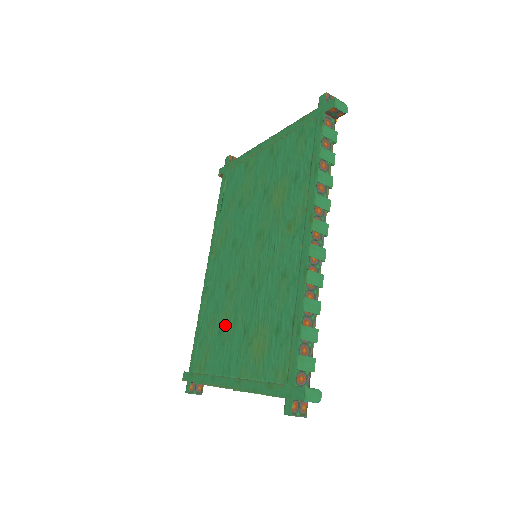
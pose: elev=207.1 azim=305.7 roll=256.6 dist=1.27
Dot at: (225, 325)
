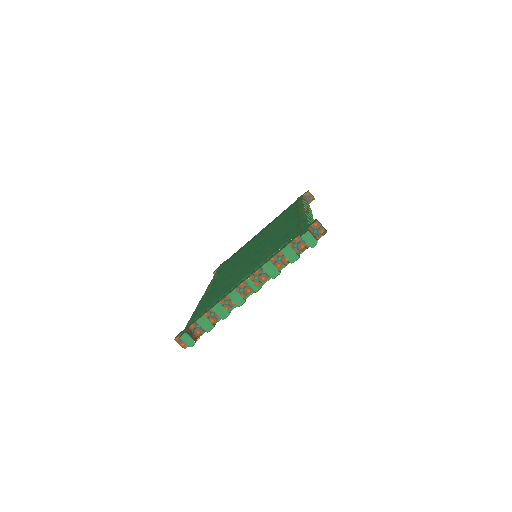
Dot at: (231, 281)
